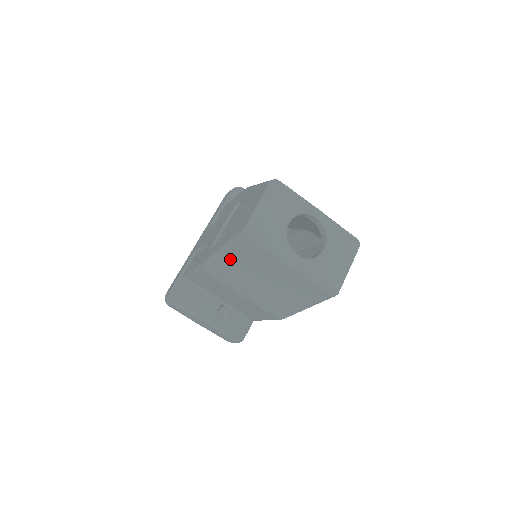
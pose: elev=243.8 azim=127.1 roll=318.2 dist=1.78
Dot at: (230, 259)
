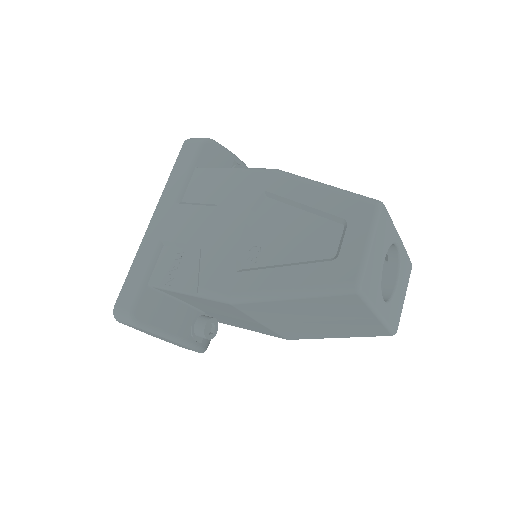
Dot at: (295, 303)
